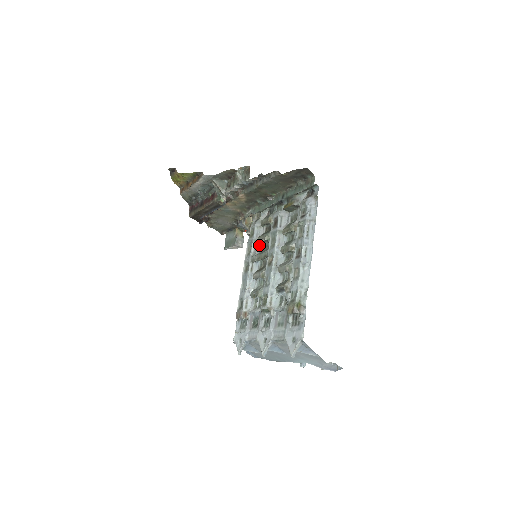
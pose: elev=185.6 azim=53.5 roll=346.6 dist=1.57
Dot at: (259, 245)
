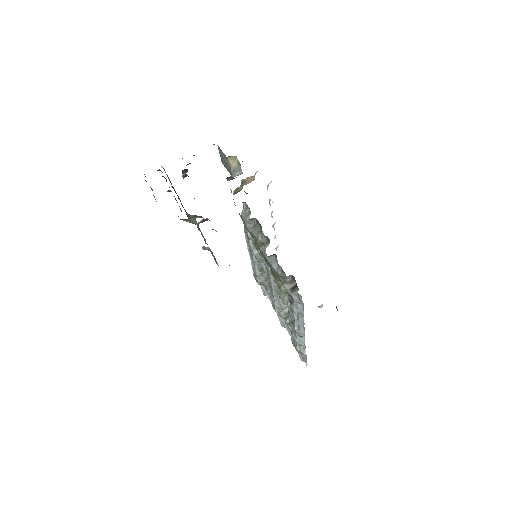
Dot at: occluded
